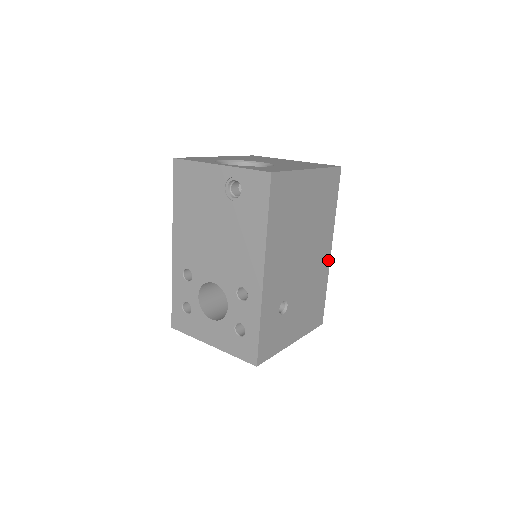
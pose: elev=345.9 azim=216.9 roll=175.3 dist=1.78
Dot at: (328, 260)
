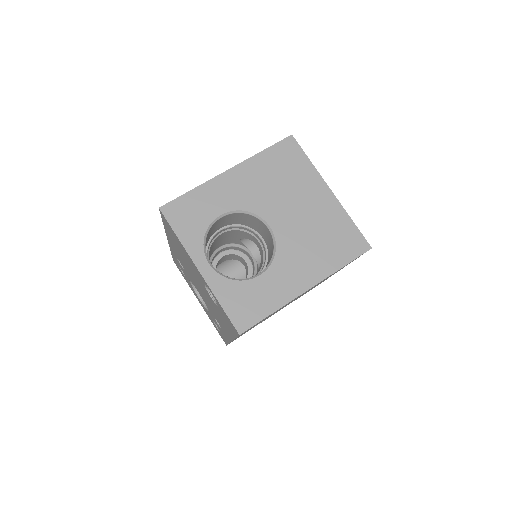
Dot at: occluded
